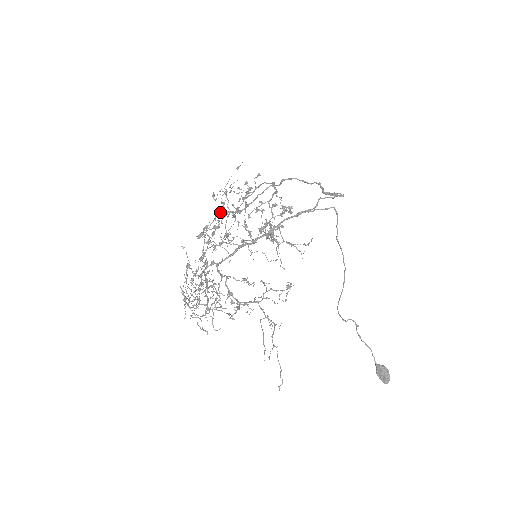
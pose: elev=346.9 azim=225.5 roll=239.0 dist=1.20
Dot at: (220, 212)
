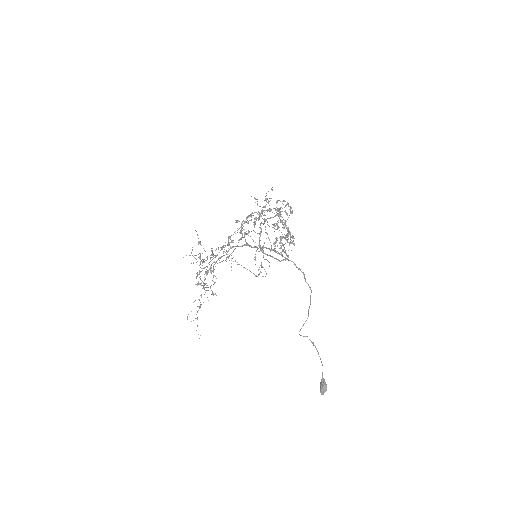
Dot at: occluded
